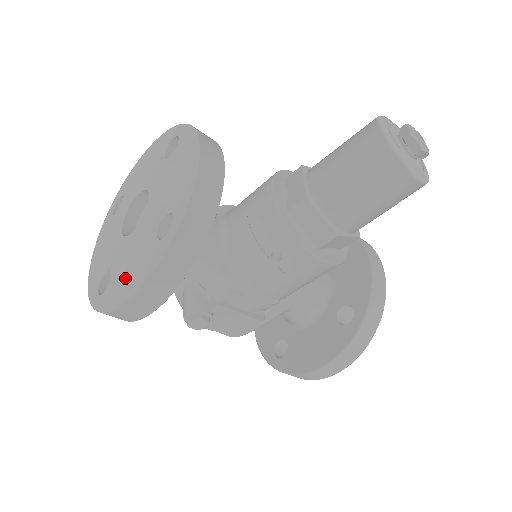
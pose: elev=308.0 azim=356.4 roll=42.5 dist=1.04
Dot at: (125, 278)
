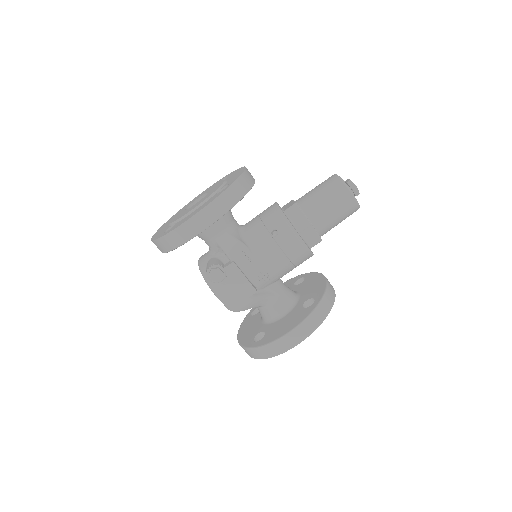
Dot at: (191, 214)
